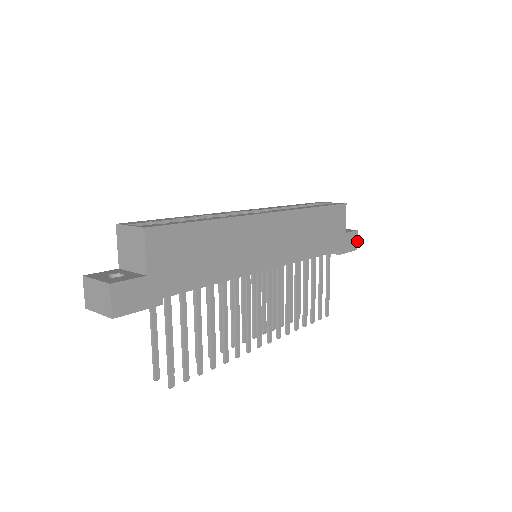
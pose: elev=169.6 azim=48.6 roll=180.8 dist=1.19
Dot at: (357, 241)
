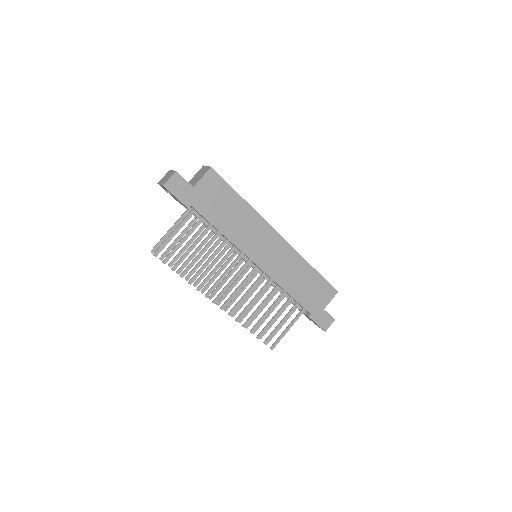
Dot at: occluded
